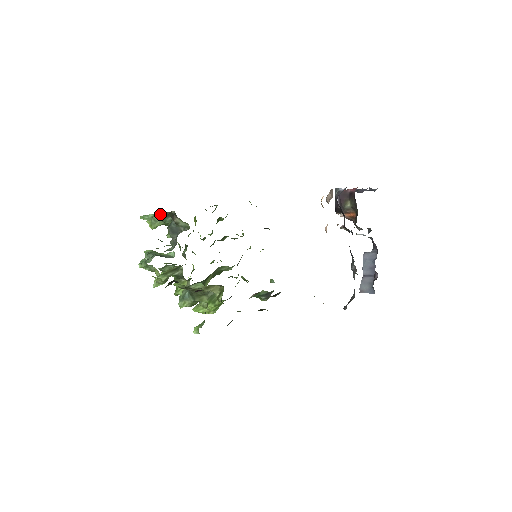
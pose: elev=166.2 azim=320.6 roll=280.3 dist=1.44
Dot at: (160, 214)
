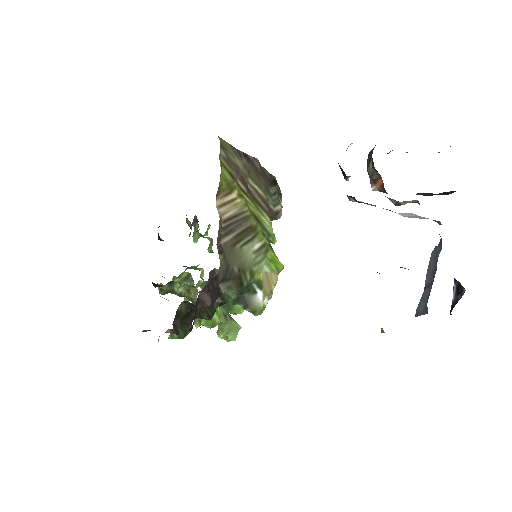
Dot at: (192, 222)
